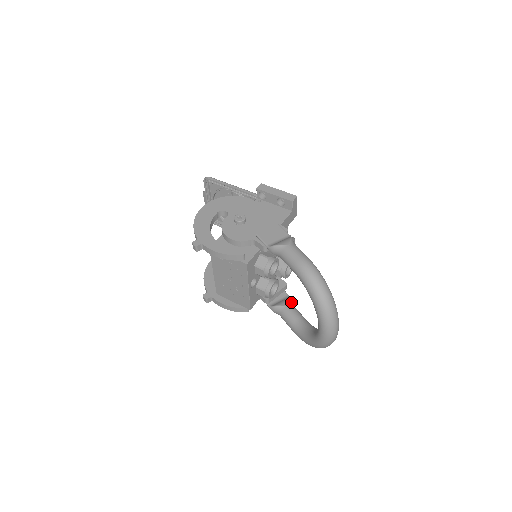
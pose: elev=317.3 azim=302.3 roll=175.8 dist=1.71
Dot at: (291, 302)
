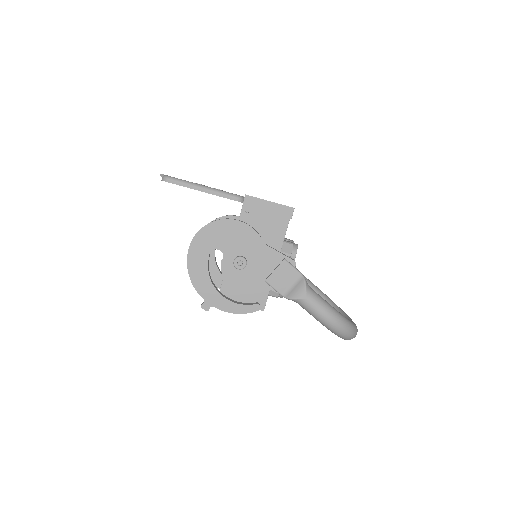
Dot at: occluded
